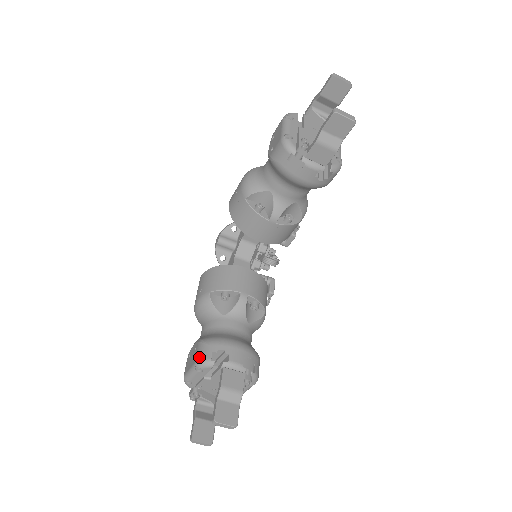
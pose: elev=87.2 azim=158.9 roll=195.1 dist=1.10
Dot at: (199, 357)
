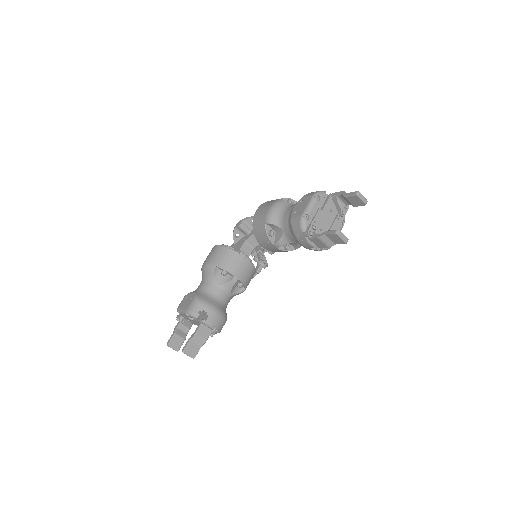
Dot at: (190, 308)
